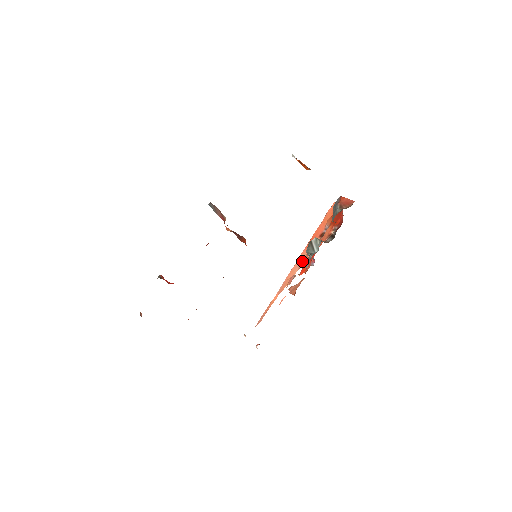
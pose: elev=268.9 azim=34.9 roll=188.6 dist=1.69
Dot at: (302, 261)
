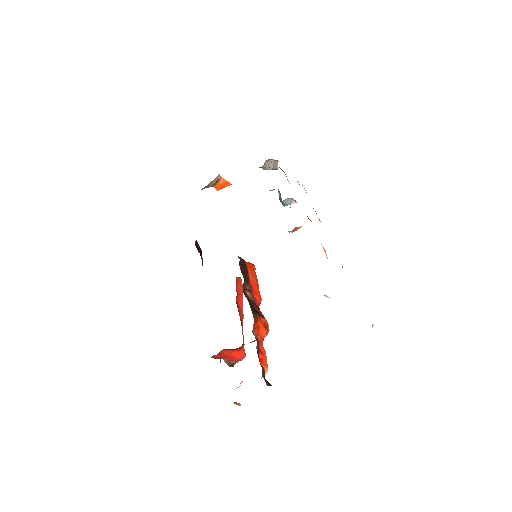
Dot at: occluded
